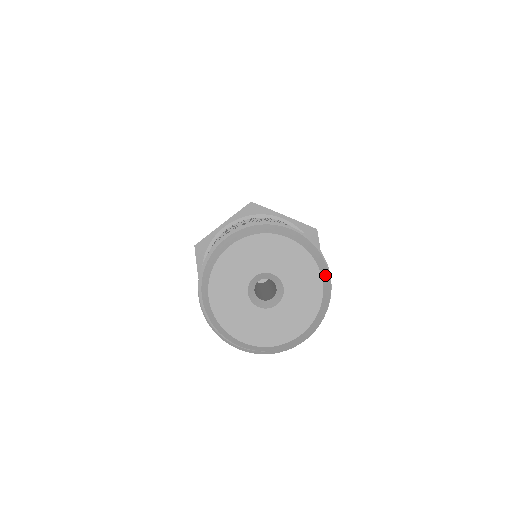
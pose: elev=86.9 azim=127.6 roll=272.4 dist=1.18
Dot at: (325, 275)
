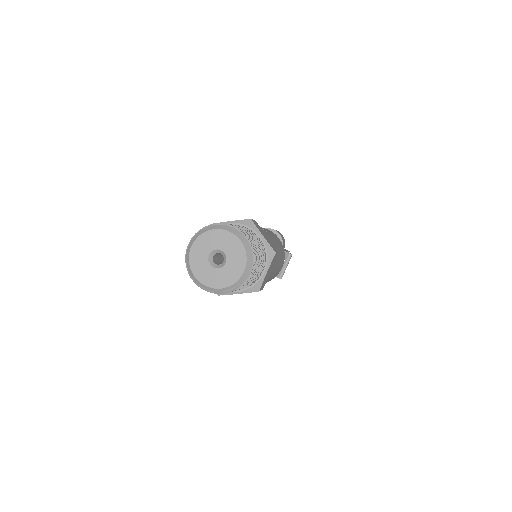
Dot at: (241, 237)
